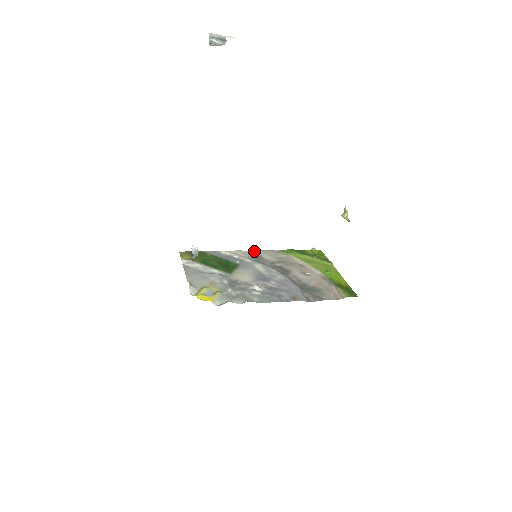
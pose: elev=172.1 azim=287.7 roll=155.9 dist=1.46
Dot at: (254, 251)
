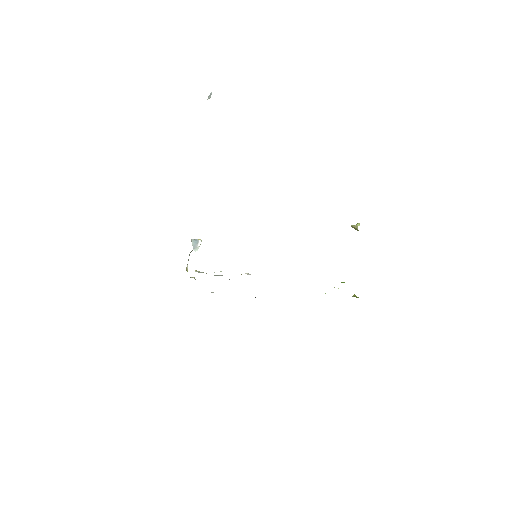
Dot at: occluded
